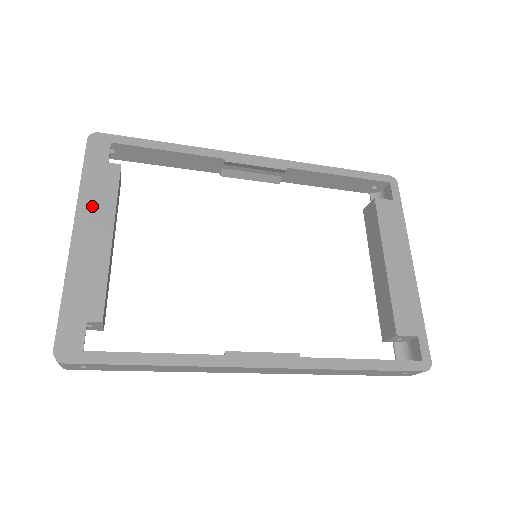
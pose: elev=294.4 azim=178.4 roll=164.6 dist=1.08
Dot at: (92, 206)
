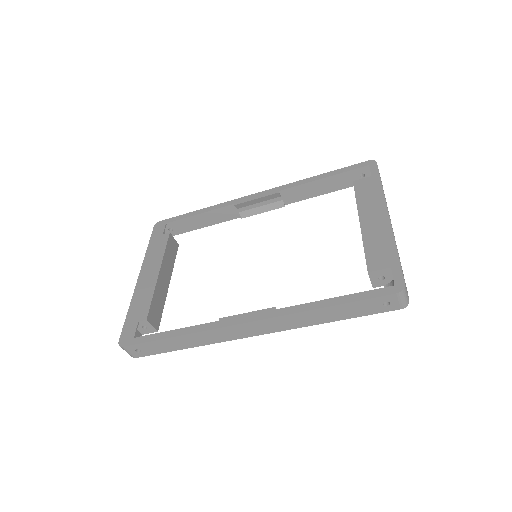
Dot at: (151, 260)
